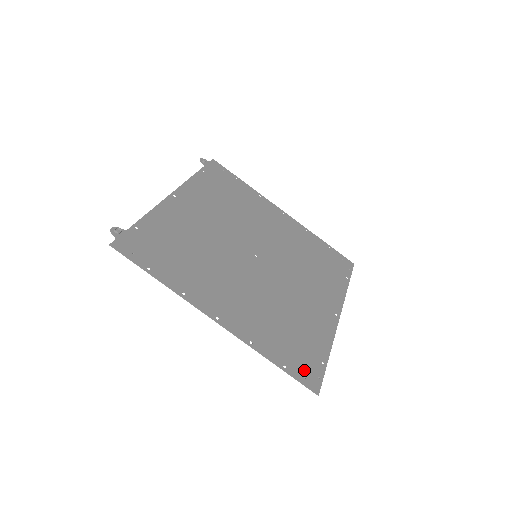
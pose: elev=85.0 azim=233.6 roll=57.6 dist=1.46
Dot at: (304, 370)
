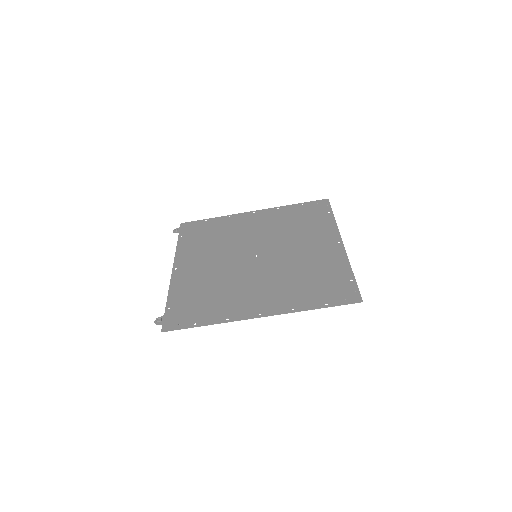
Dot at: (341, 295)
